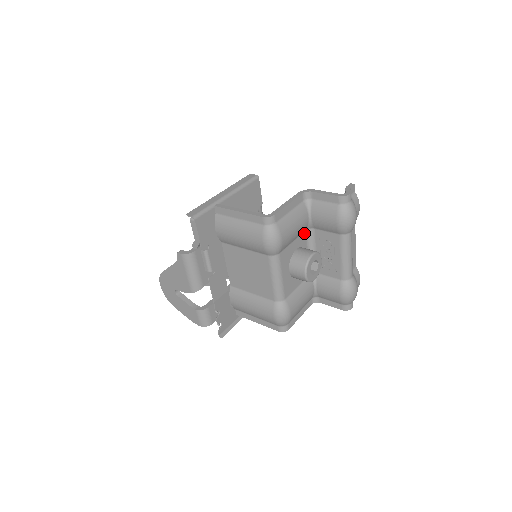
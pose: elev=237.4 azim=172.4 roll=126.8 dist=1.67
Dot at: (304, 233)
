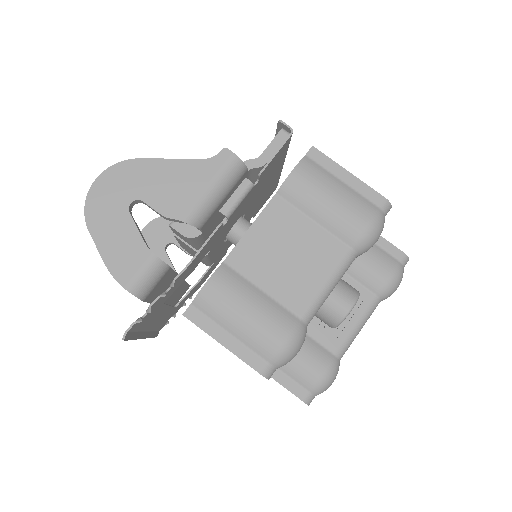
Dot at: occluded
